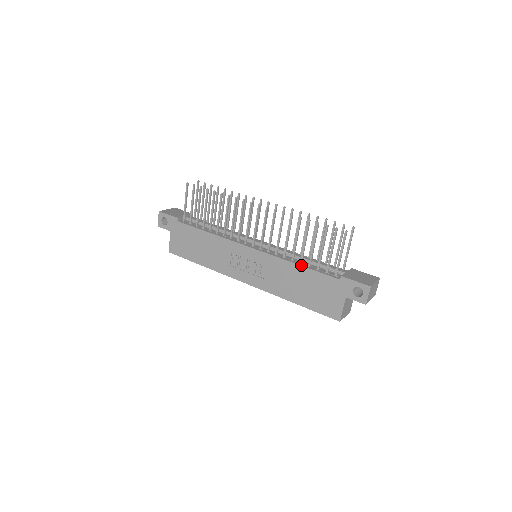
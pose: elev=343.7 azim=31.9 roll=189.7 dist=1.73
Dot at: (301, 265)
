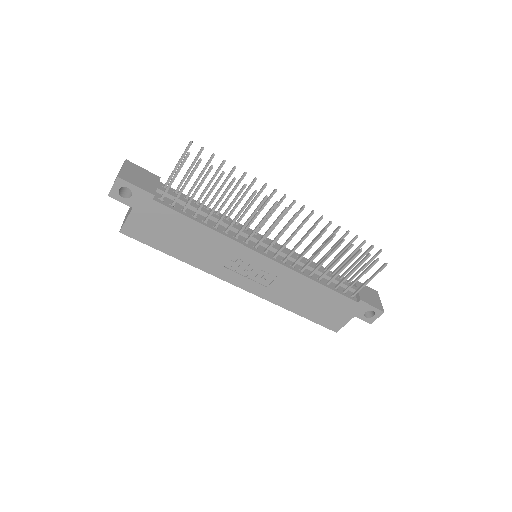
Dot at: (322, 284)
